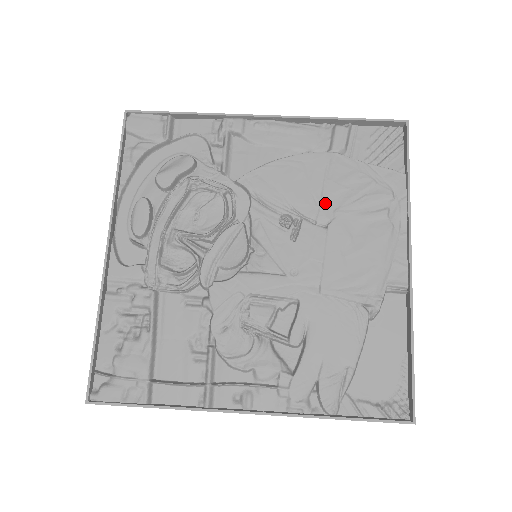
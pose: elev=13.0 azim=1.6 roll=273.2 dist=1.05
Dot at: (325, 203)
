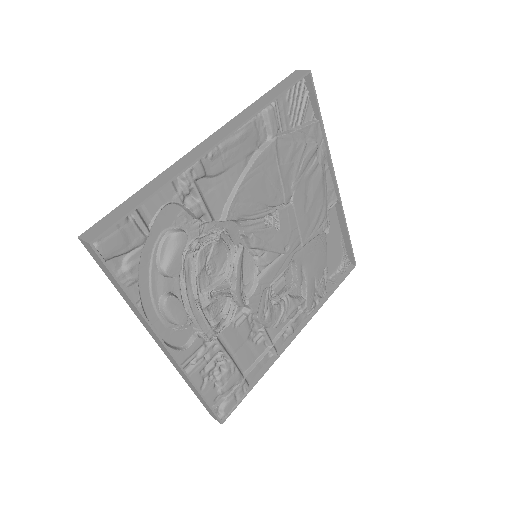
Dot at: (285, 186)
